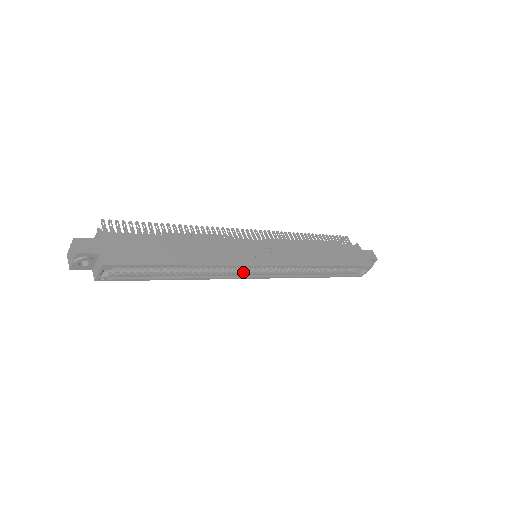
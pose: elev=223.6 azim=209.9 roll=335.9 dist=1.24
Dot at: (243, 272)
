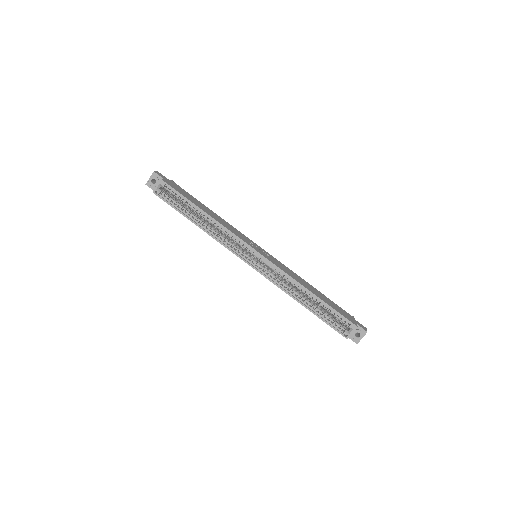
Dot at: (240, 253)
